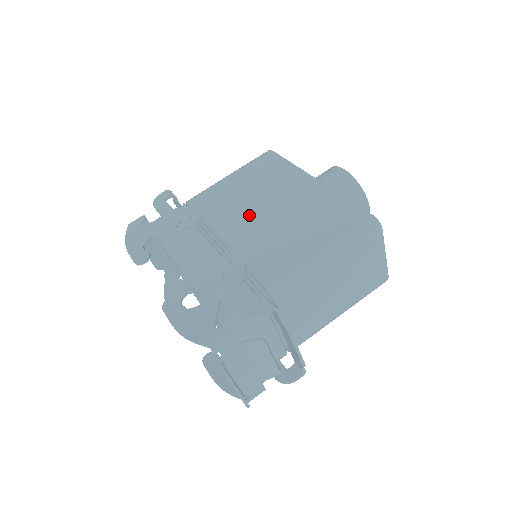
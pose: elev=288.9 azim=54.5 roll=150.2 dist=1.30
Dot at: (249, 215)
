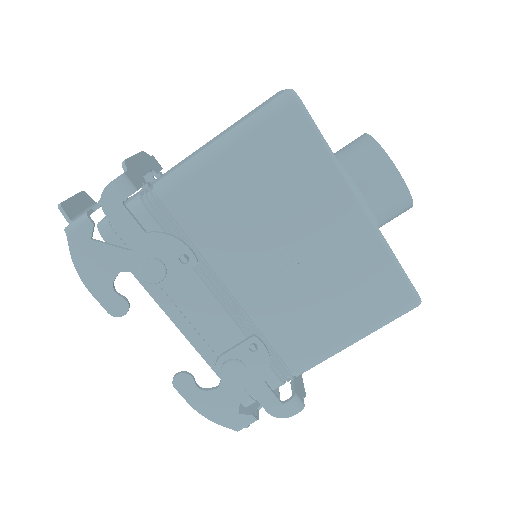
Dot at: (266, 259)
